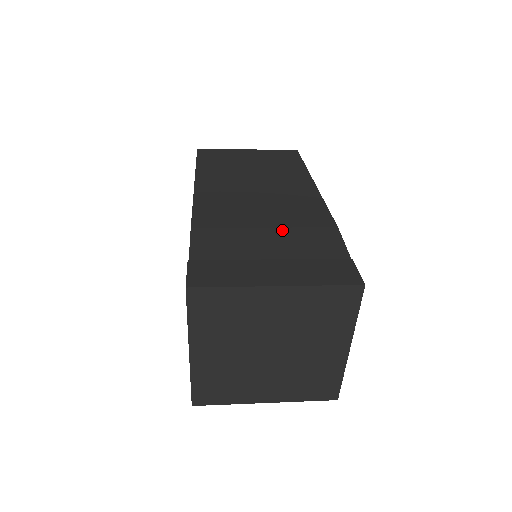
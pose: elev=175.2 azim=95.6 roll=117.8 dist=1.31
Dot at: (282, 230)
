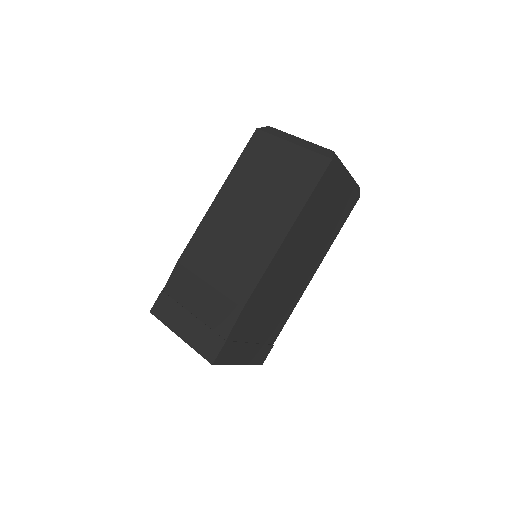
Dot at: (214, 292)
